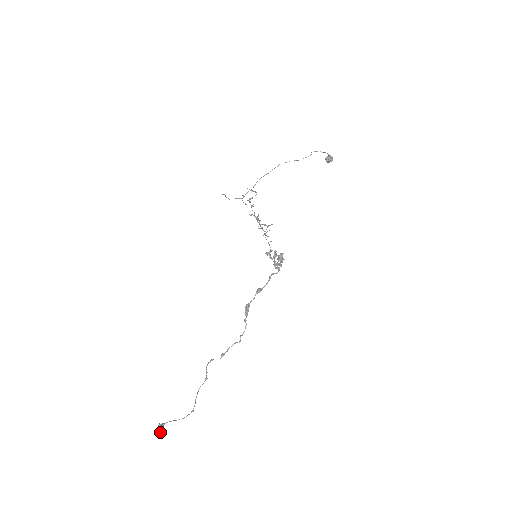
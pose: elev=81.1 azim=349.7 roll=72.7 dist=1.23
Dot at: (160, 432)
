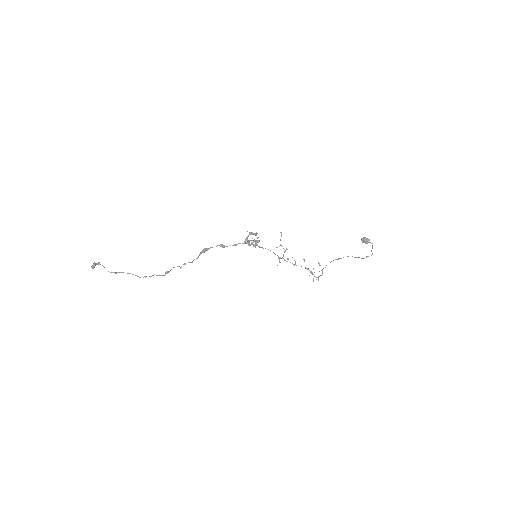
Dot at: (94, 264)
